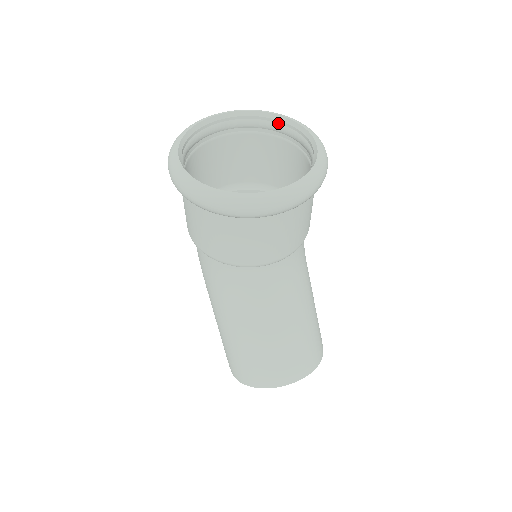
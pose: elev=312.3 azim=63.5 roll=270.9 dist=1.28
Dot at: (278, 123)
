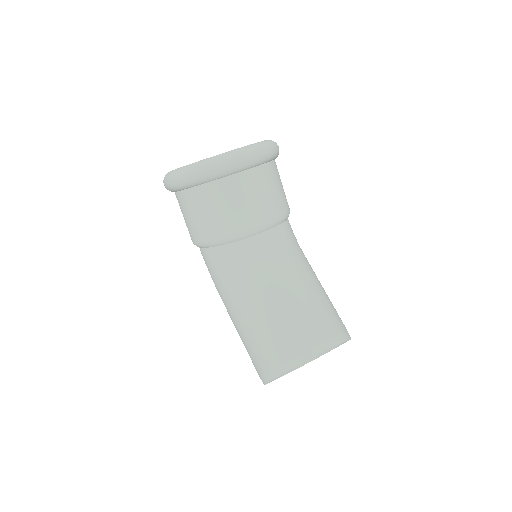
Dot at: occluded
